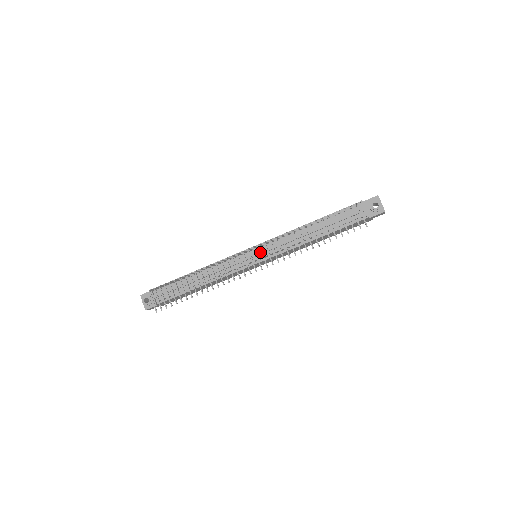
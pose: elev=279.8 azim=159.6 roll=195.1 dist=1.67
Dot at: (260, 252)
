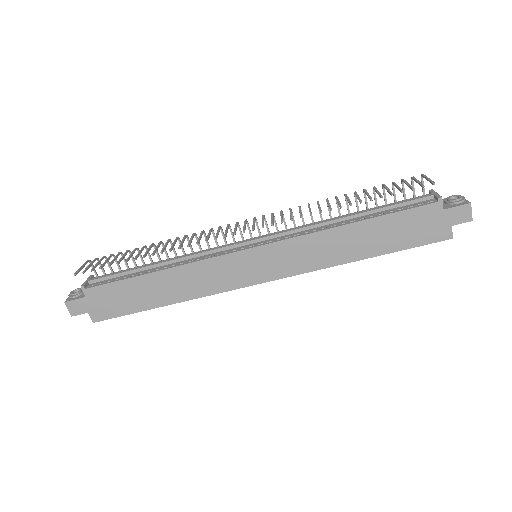
Dot at: (262, 236)
